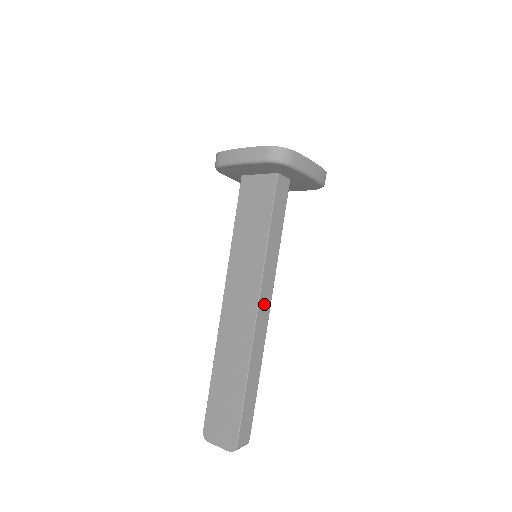
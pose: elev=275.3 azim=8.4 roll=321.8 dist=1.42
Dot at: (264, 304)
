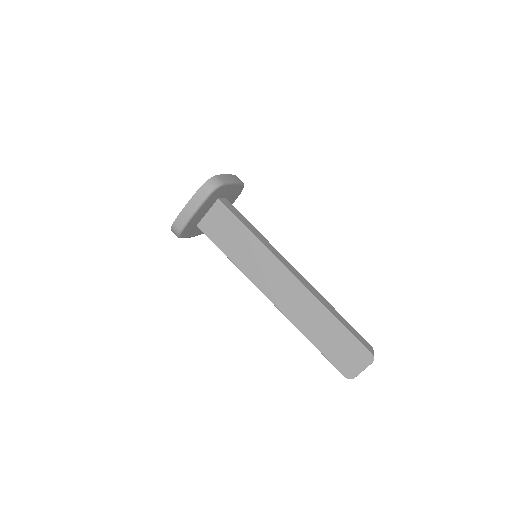
Dot at: (293, 271)
